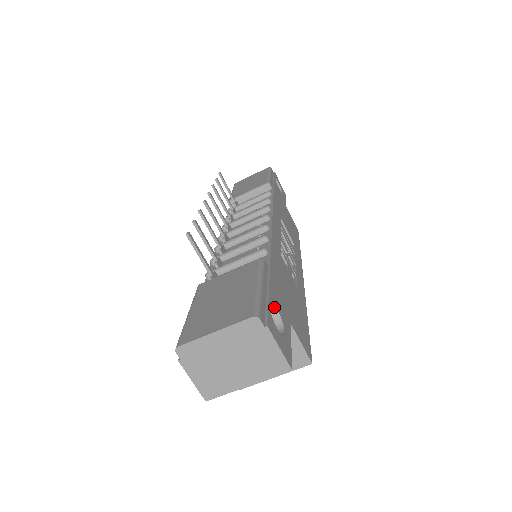
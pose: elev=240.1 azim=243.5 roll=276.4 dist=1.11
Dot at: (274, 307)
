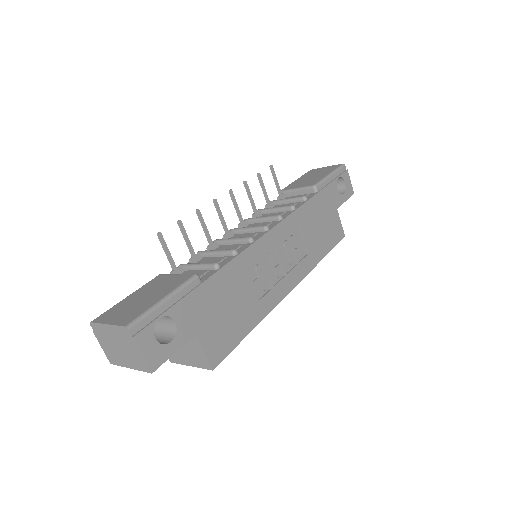
Dot at: (173, 320)
